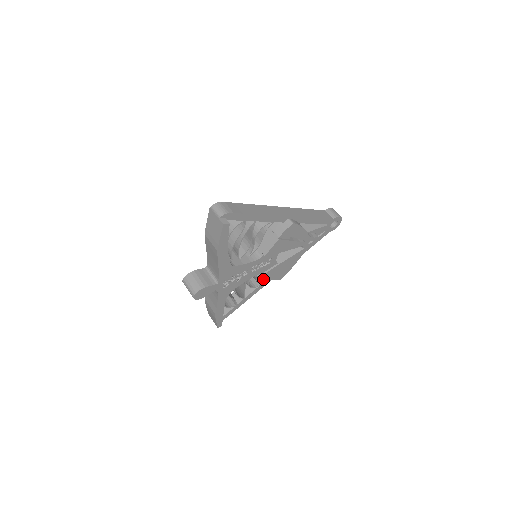
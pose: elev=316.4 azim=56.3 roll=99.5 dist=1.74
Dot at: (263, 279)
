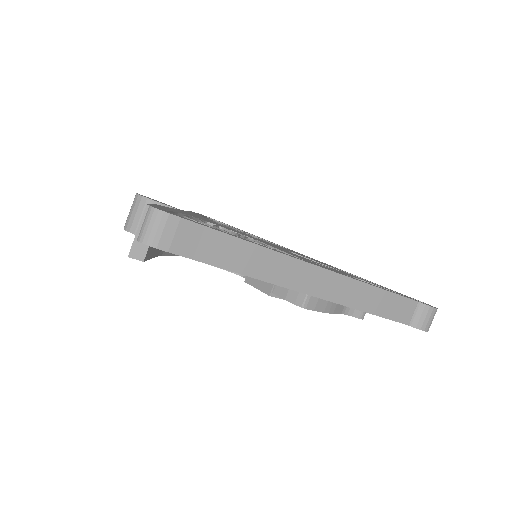
Dot at: occluded
